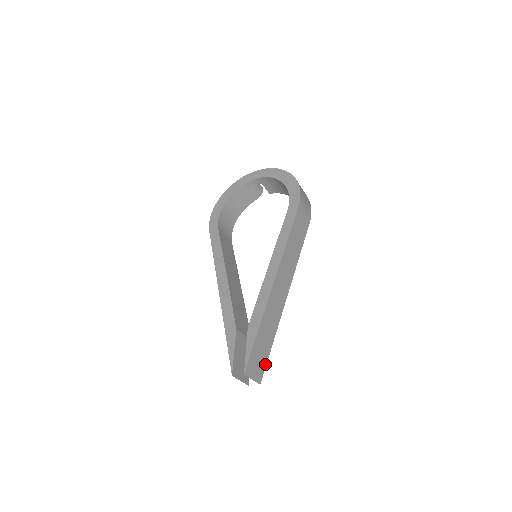
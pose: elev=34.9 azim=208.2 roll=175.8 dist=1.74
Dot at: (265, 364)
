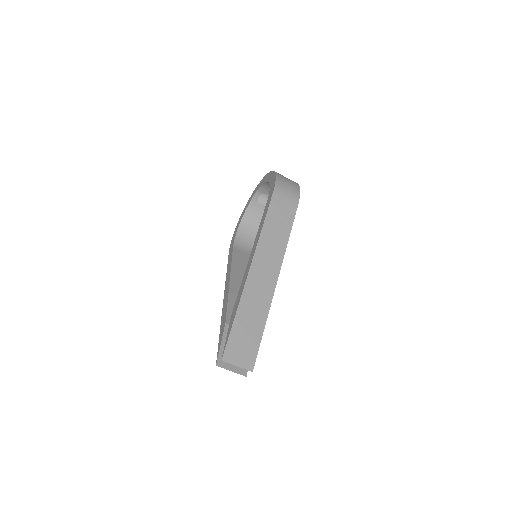
Dot at: (256, 351)
